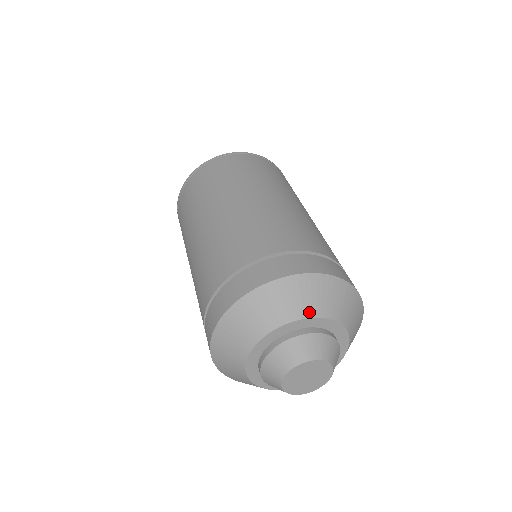
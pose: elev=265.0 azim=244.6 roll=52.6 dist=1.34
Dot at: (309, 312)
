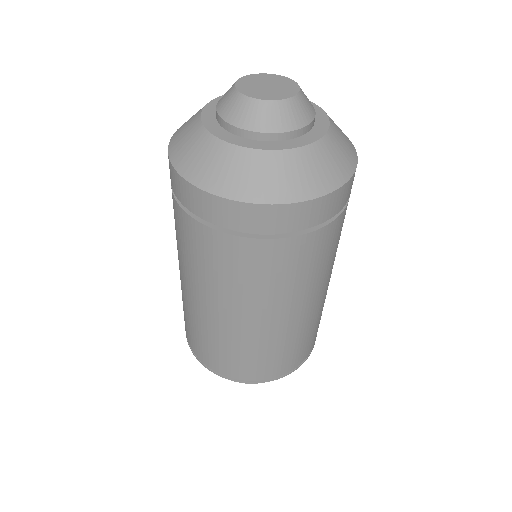
Dot at: occluded
